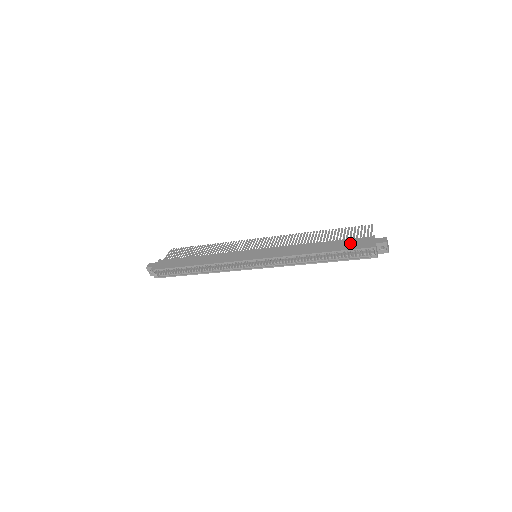
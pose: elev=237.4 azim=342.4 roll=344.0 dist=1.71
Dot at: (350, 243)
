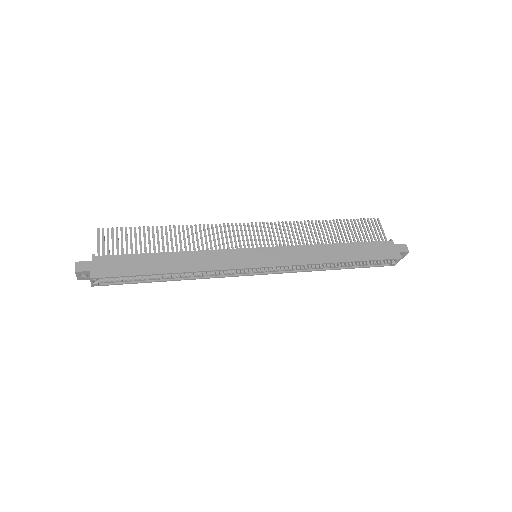
Dot at: (373, 249)
